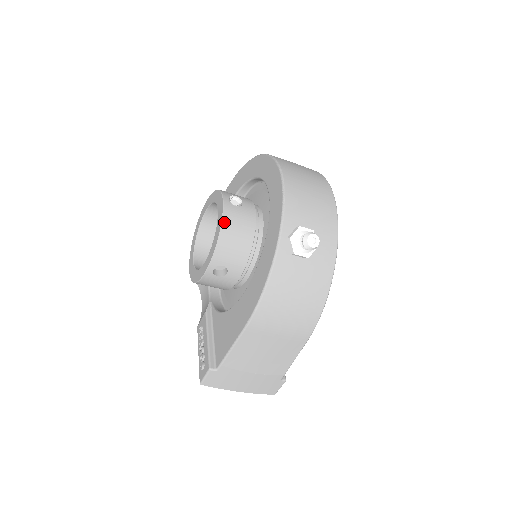
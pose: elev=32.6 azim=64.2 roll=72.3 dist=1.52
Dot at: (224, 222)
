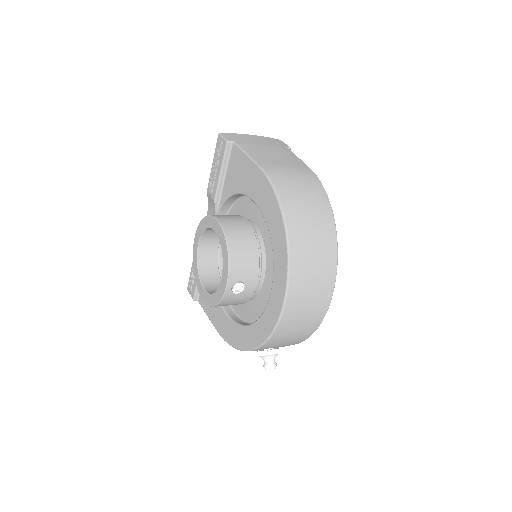
Dot at: (220, 304)
